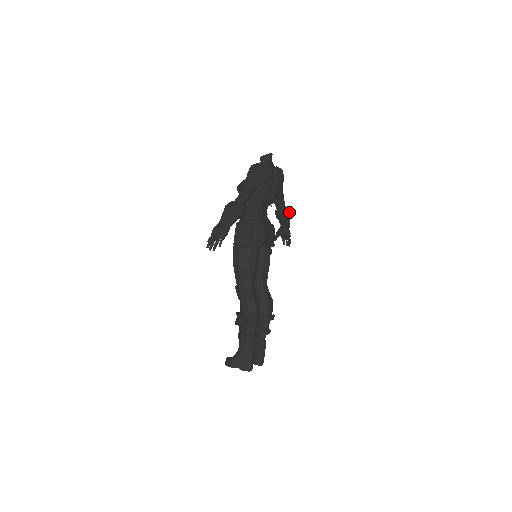
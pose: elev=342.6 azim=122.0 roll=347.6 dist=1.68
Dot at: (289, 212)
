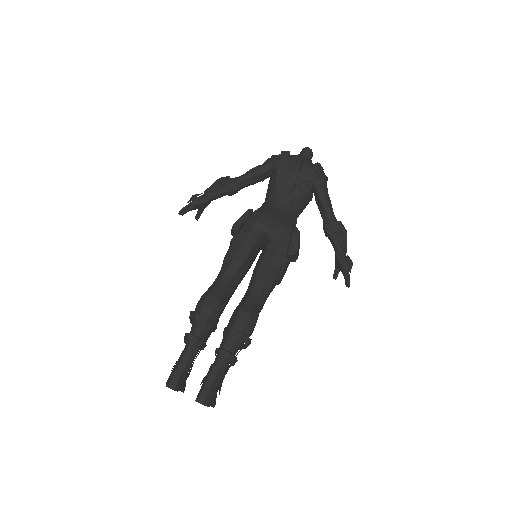
Dot at: (337, 225)
